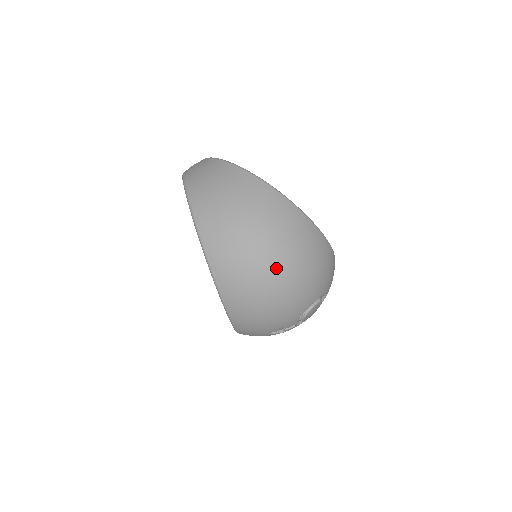
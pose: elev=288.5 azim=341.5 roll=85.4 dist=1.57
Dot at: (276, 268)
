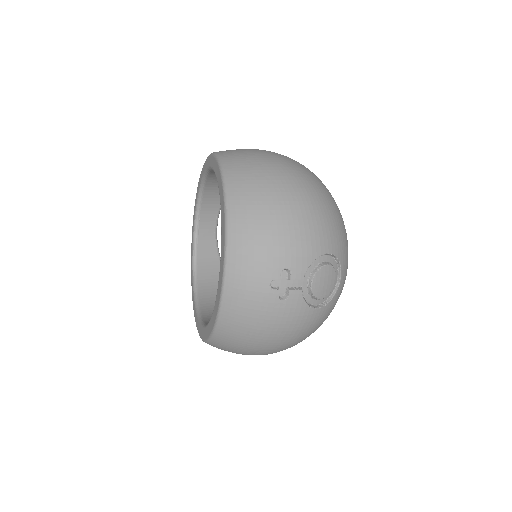
Dot at: (295, 180)
